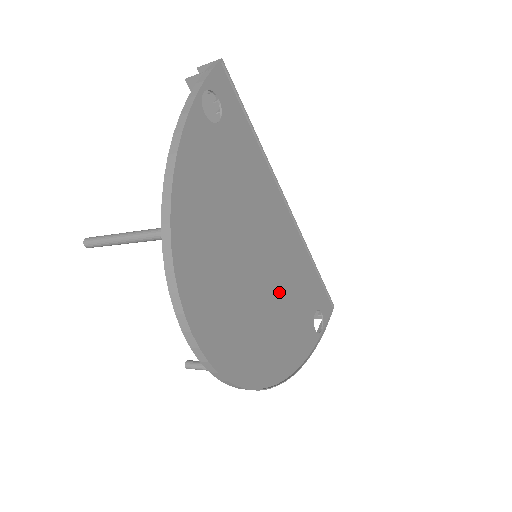
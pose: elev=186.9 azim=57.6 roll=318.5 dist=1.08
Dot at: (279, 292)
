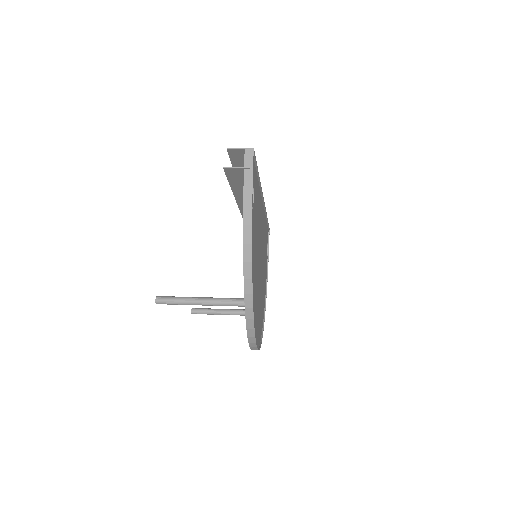
Dot at: occluded
